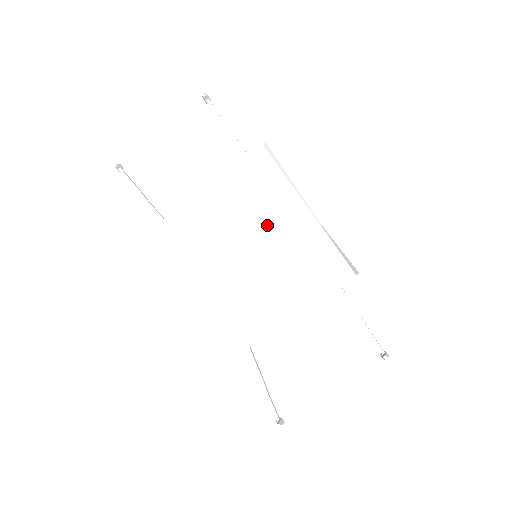
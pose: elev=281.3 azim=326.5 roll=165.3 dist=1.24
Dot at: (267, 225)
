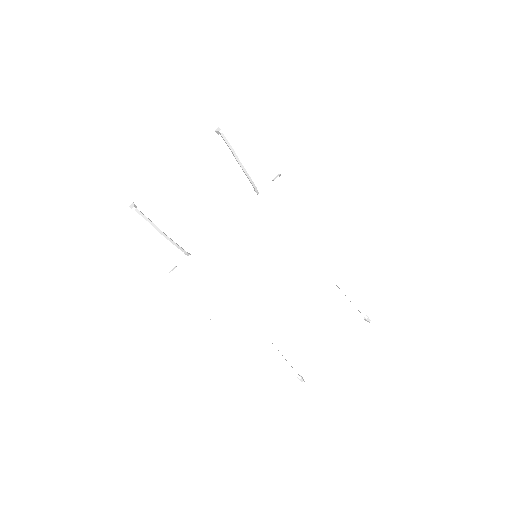
Dot at: (286, 245)
